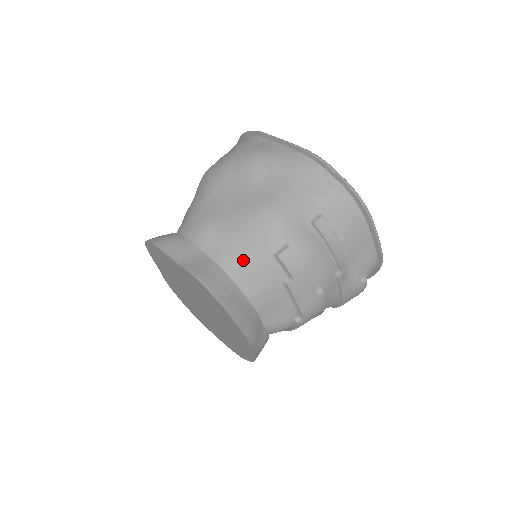
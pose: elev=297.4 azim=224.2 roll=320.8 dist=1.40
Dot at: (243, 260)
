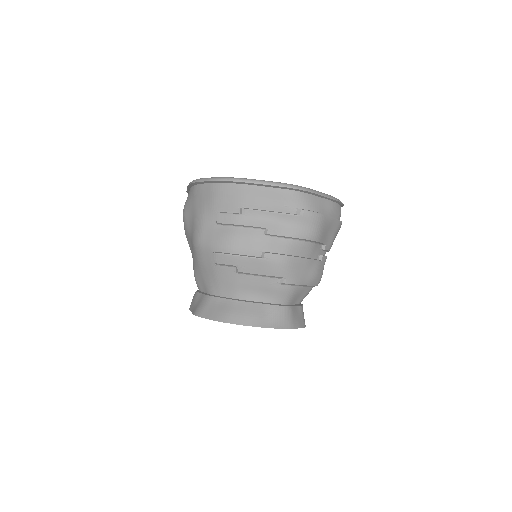
Dot at: (211, 280)
